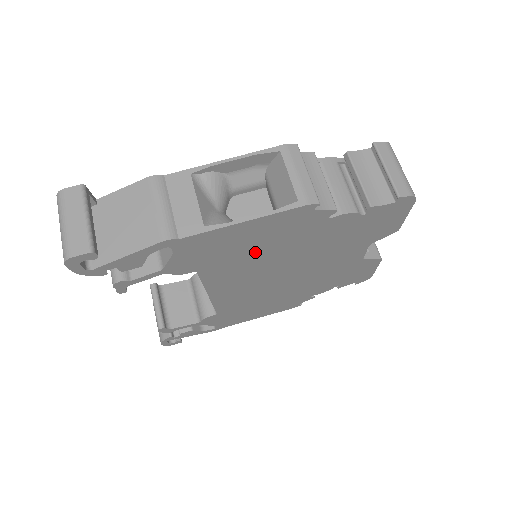
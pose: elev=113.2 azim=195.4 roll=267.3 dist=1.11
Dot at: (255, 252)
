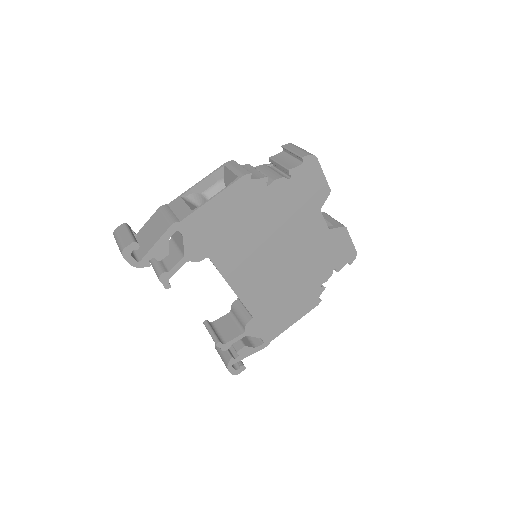
Dot at: (238, 230)
